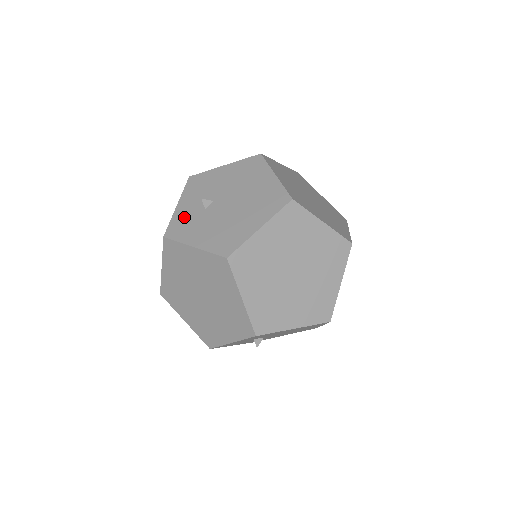
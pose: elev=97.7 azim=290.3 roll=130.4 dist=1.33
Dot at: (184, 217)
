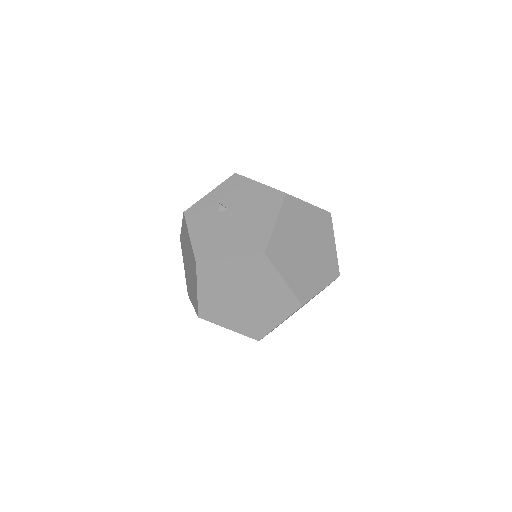
Dot at: (204, 207)
